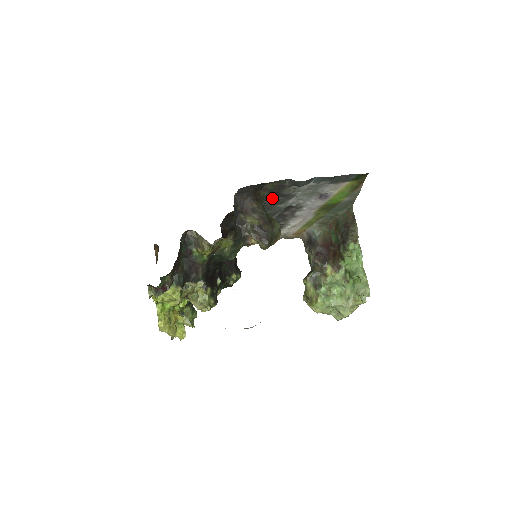
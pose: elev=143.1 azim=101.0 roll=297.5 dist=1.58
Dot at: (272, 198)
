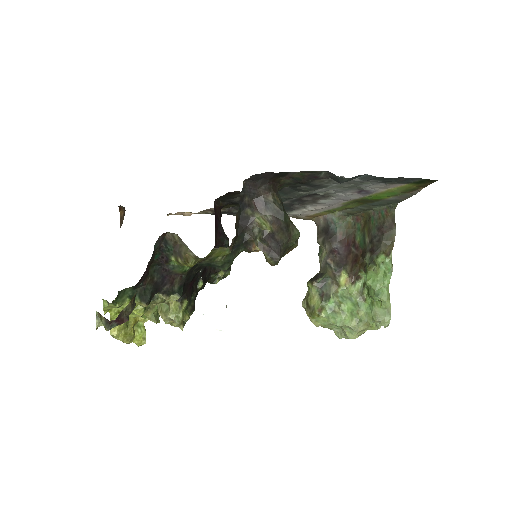
Dot at: (295, 185)
